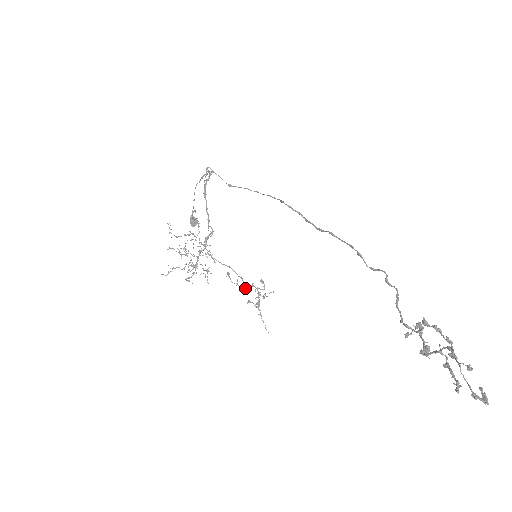
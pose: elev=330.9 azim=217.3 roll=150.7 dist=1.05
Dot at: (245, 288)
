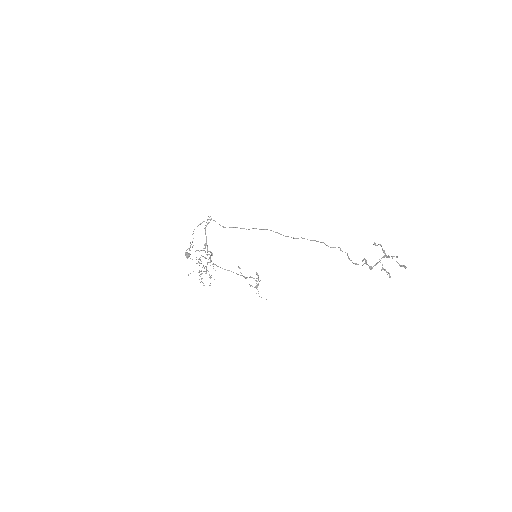
Dot at: occluded
